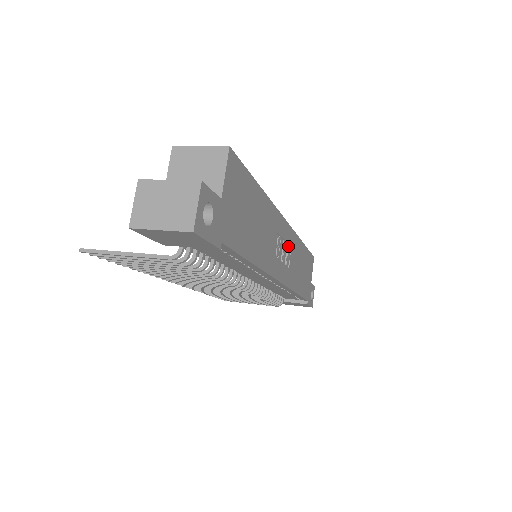
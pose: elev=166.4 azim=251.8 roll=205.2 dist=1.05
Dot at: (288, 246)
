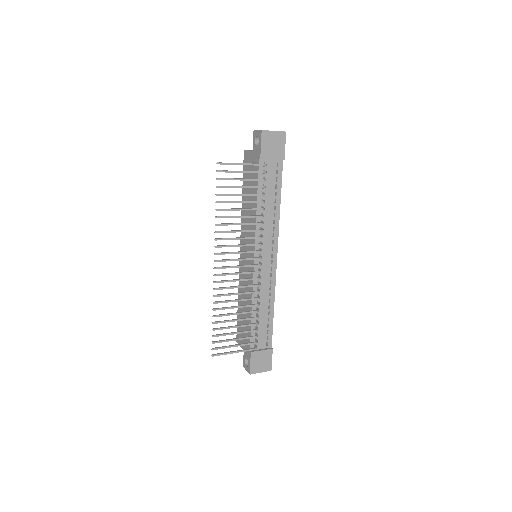
Dot at: occluded
